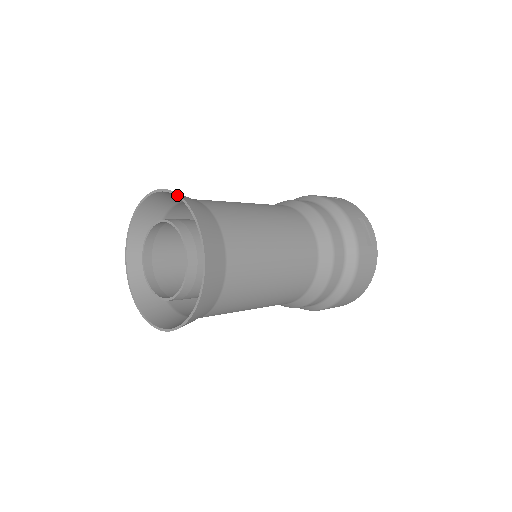
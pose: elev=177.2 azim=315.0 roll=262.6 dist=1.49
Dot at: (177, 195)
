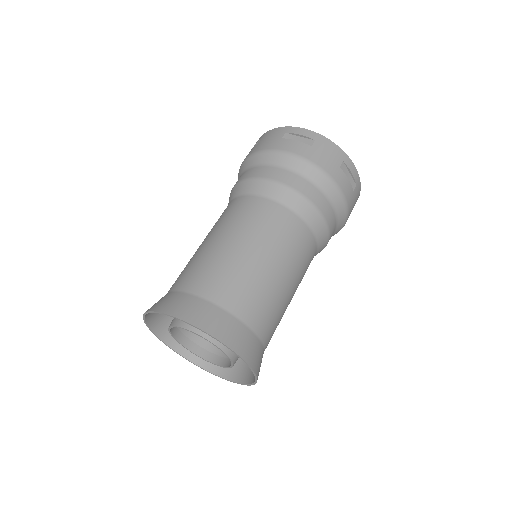
Dot at: occluded
